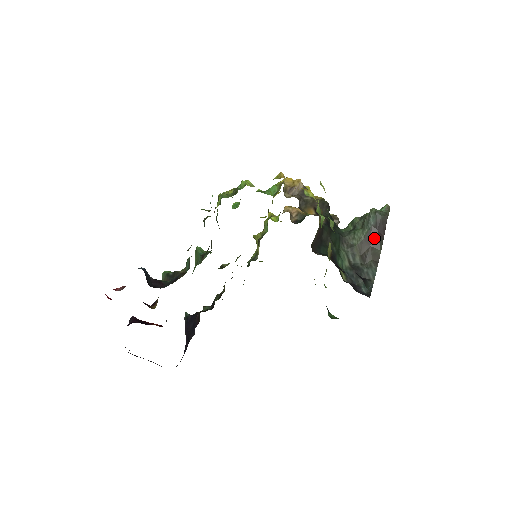
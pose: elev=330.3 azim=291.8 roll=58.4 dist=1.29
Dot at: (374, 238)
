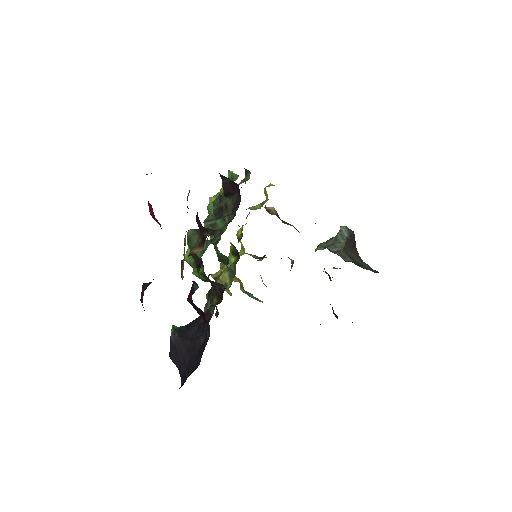
Dot at: (352, 246)
